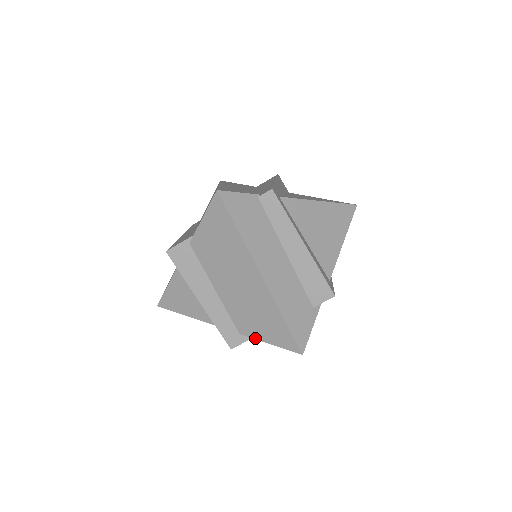
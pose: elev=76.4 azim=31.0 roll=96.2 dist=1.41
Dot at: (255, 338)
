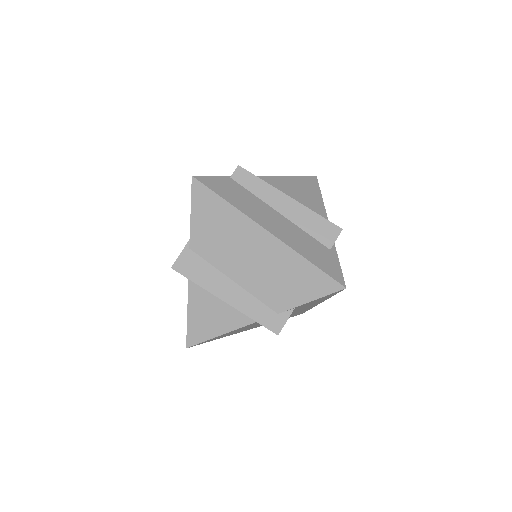
Dot at: (294, 306)
